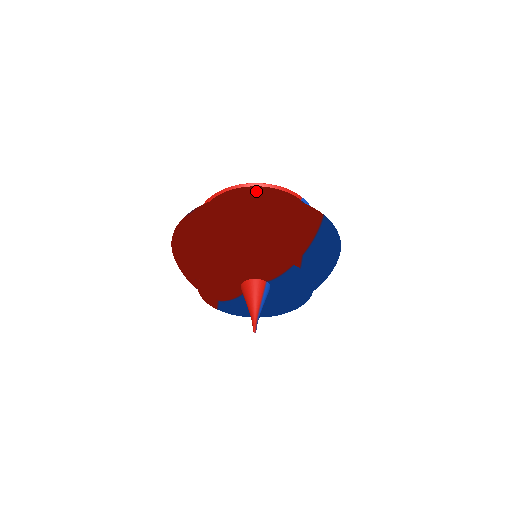
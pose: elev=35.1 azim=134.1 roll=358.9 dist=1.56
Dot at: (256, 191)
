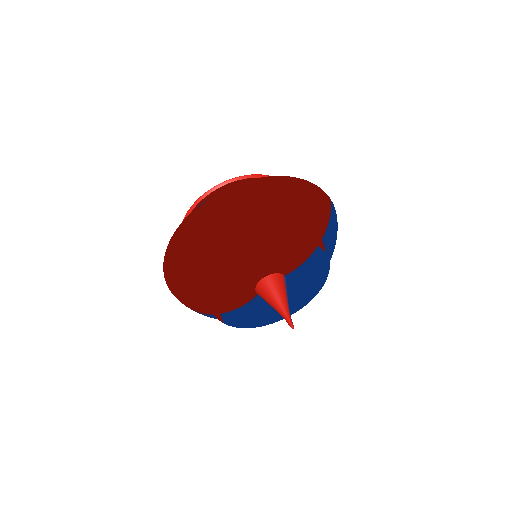
Dot at: occluded
